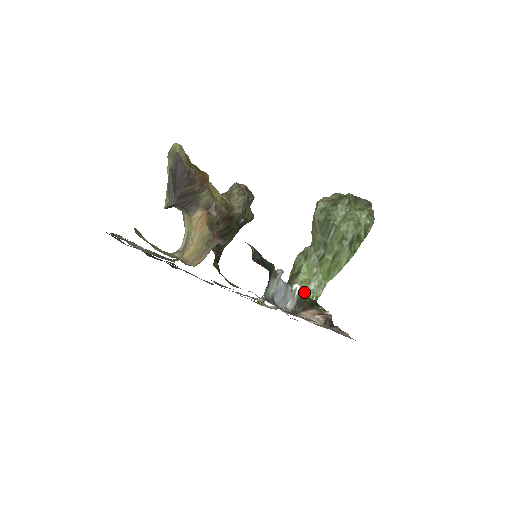
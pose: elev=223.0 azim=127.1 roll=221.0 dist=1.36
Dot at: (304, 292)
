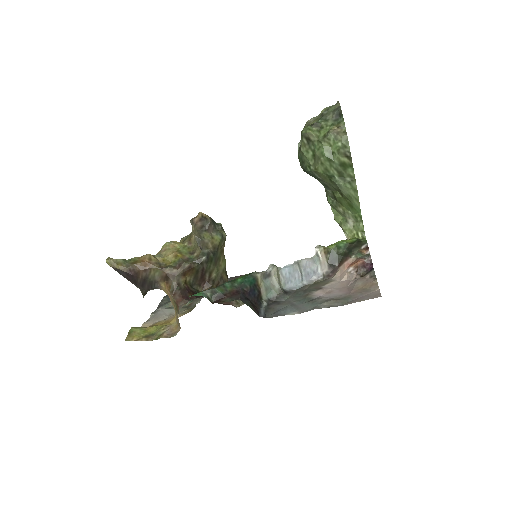
Dot at: (333, 245)
